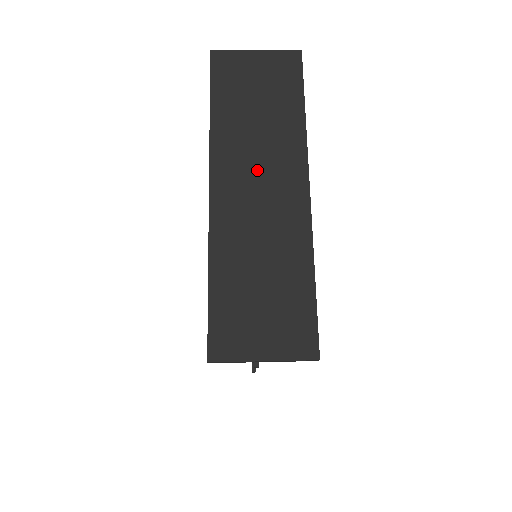
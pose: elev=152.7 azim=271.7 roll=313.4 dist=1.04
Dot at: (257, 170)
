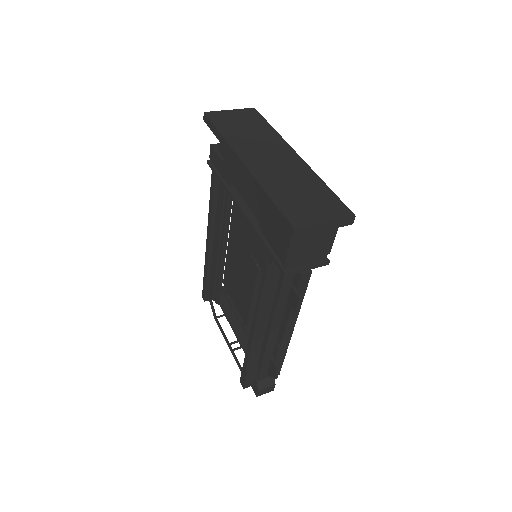
Dot at: (264, 151)
